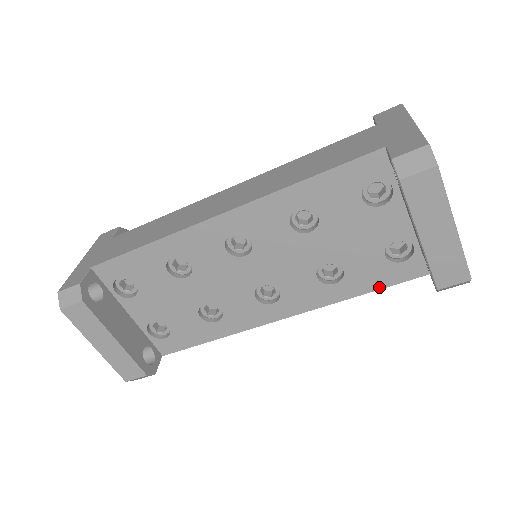
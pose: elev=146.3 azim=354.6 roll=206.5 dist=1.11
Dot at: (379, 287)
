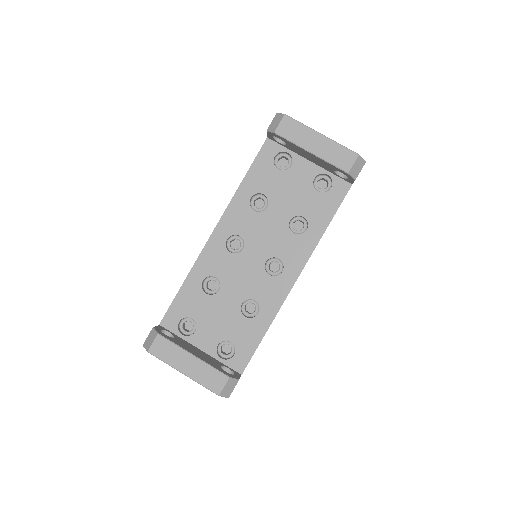
Dot at: (333, 213)
